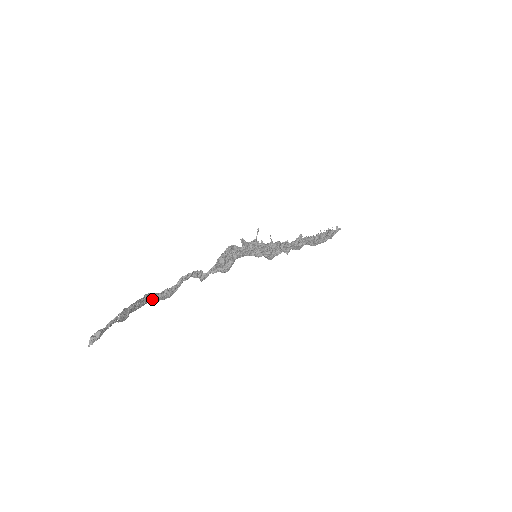
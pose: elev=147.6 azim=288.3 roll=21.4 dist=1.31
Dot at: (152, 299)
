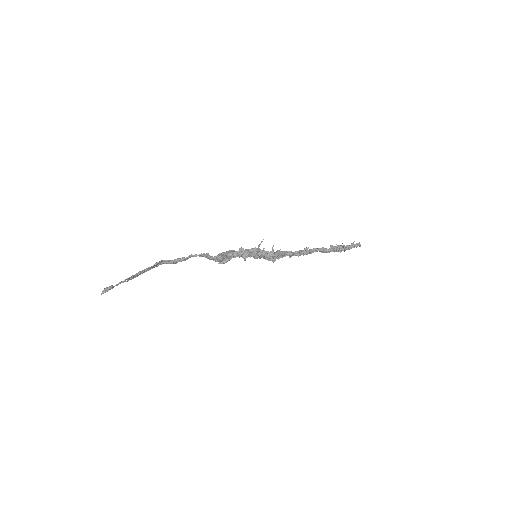
Dot at: (164, 263)
